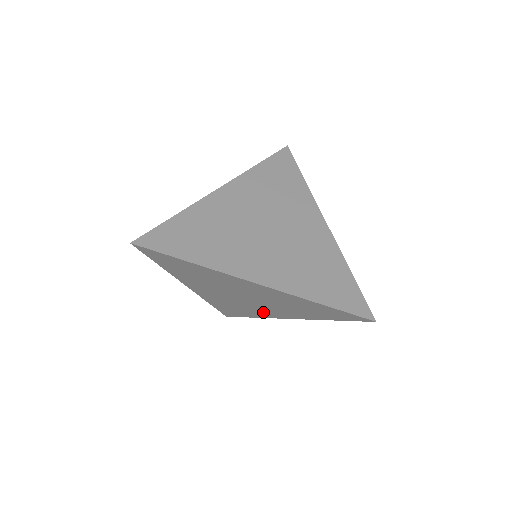
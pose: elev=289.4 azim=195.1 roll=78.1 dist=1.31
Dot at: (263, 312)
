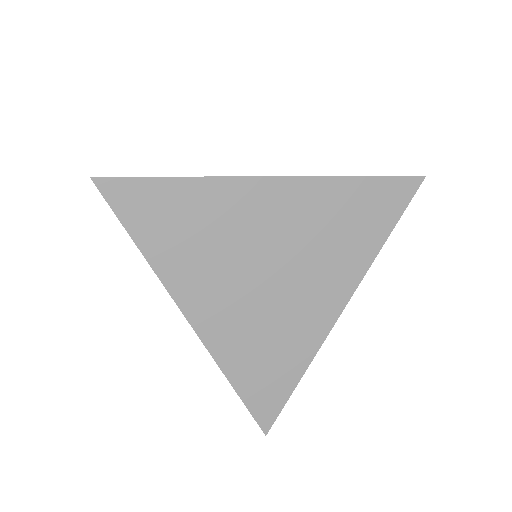
Dot at: (306, 321)
